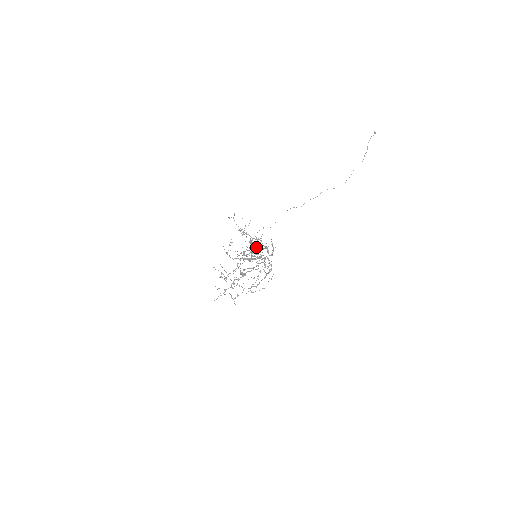
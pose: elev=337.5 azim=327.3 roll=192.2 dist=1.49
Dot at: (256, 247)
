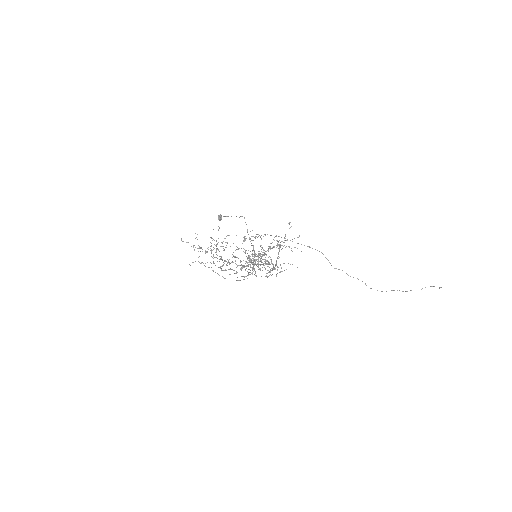
Dot at: (261, 235)
